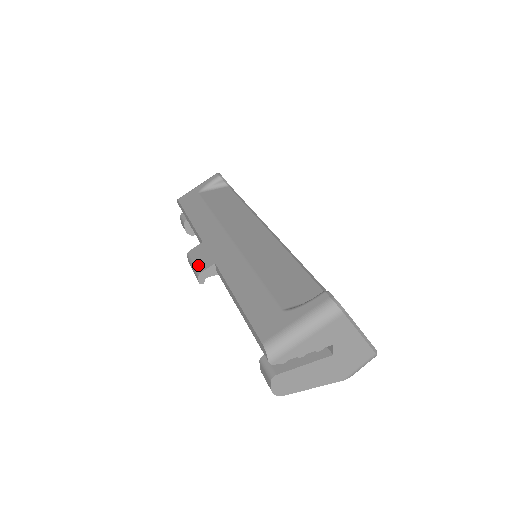
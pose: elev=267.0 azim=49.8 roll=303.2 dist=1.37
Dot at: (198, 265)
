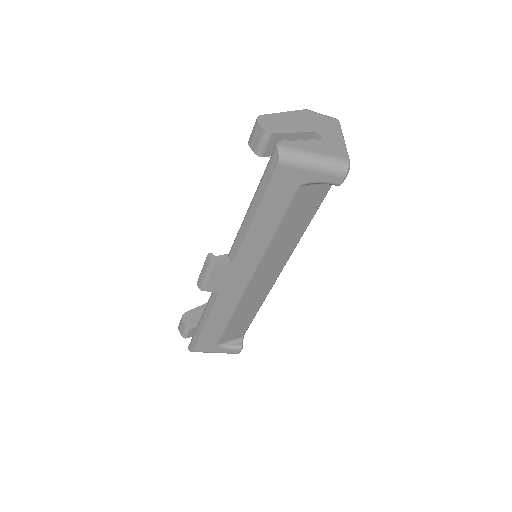
Dot at: (208, 284)
